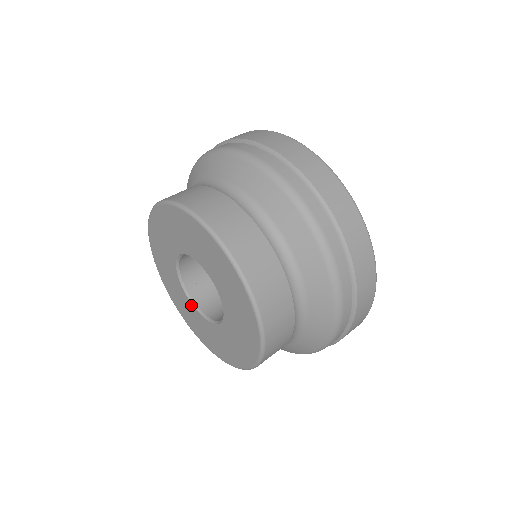
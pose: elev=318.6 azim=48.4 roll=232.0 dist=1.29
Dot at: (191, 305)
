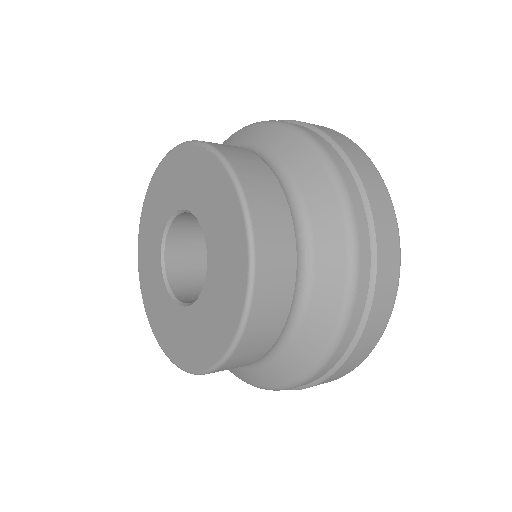
Dot at: (163, 285)
